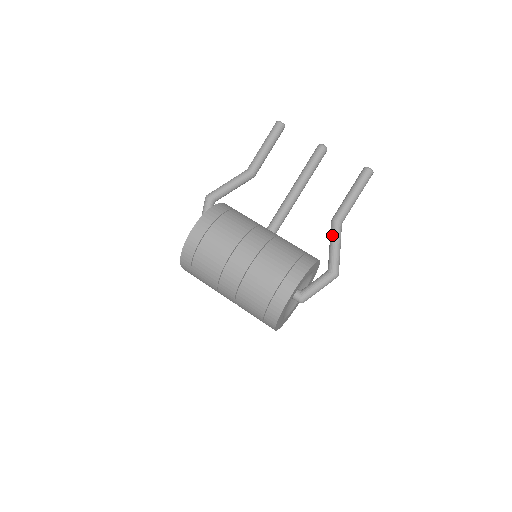
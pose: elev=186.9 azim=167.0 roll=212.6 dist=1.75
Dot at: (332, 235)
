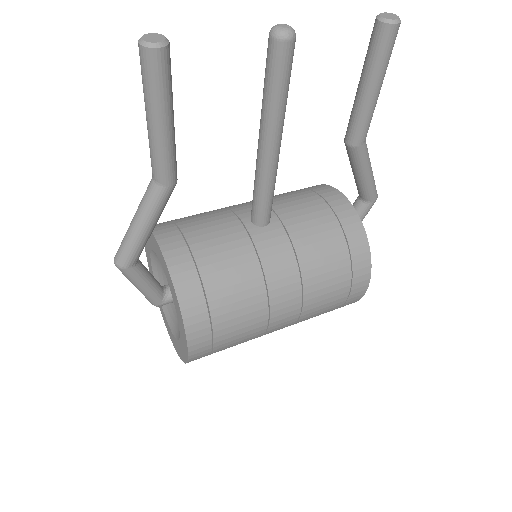
Dot at: (359, 165)
